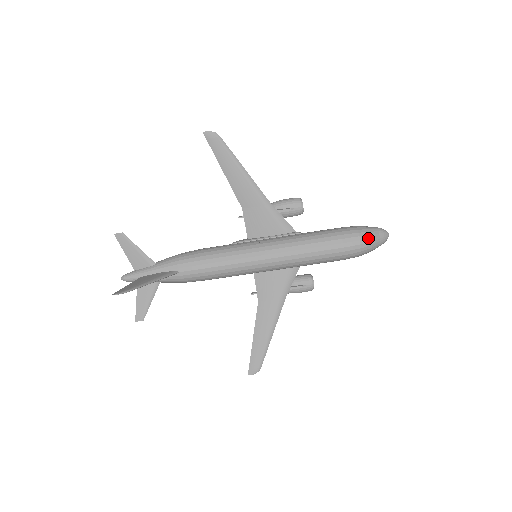
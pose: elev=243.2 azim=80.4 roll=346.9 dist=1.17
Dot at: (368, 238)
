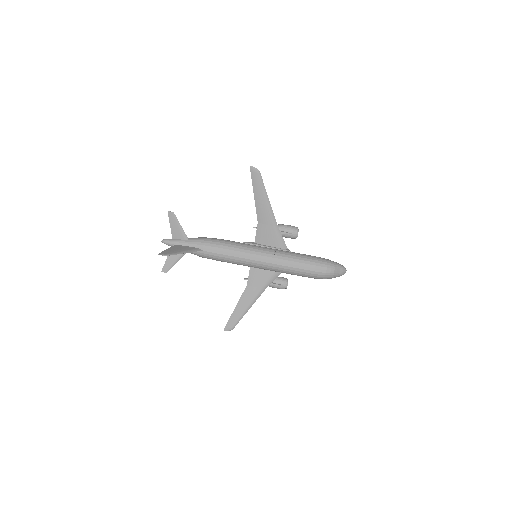
Dot at: (332, 270)
